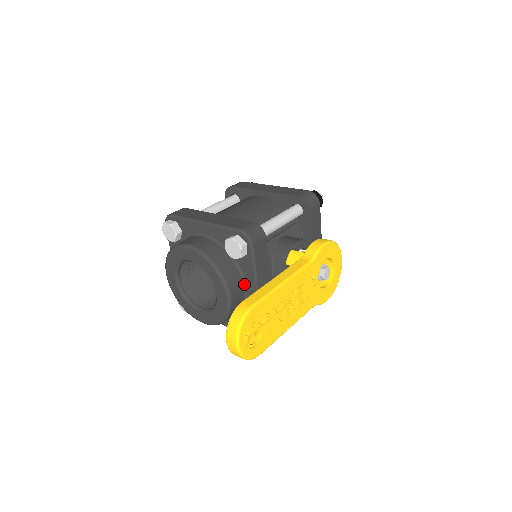
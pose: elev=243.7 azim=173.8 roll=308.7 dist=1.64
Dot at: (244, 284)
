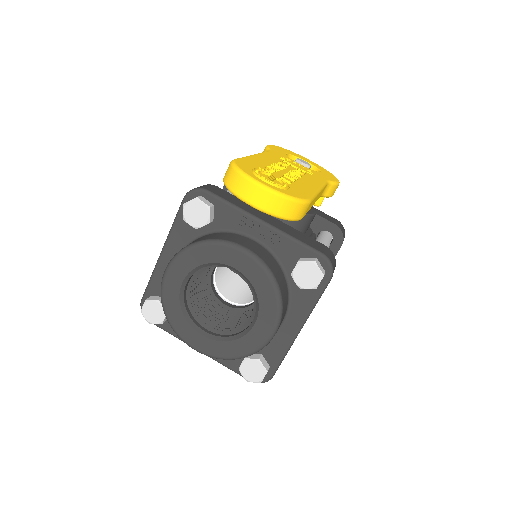
Dot at: (249, 238)
